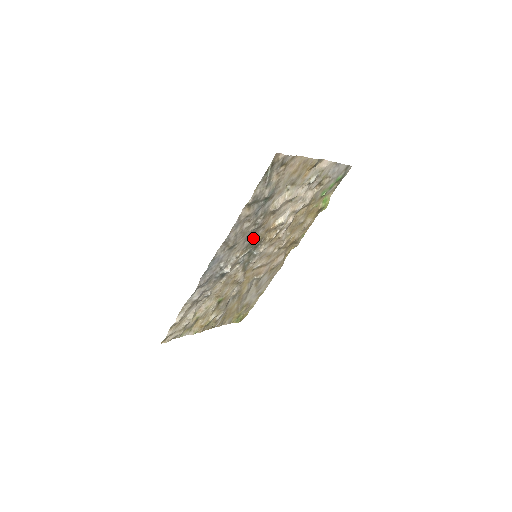
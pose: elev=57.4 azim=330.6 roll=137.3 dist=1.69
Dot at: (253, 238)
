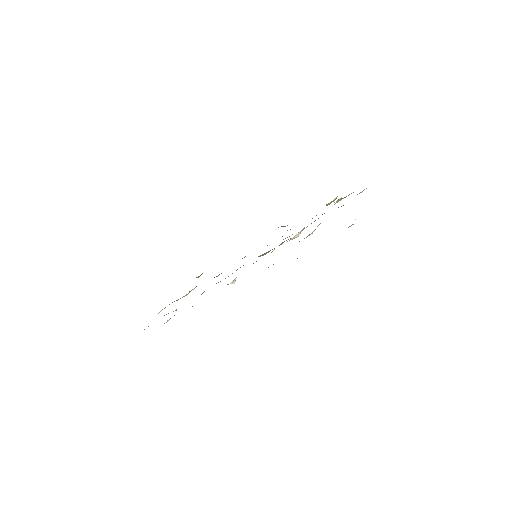
Dot at: occluded
